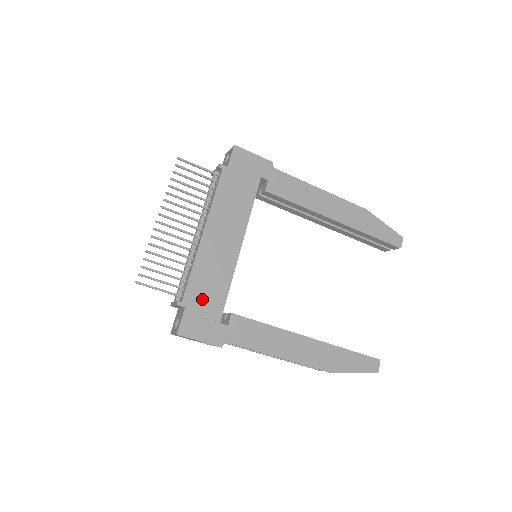
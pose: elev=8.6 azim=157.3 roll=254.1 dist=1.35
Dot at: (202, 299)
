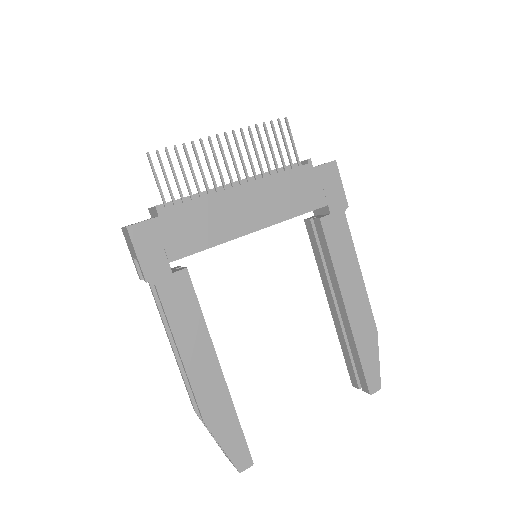
Dot at: (179, 228)
